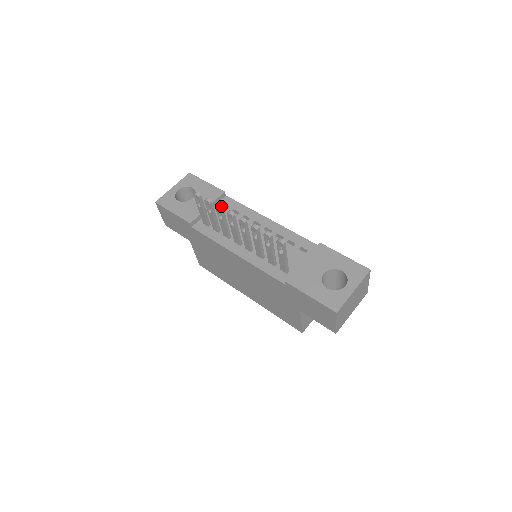
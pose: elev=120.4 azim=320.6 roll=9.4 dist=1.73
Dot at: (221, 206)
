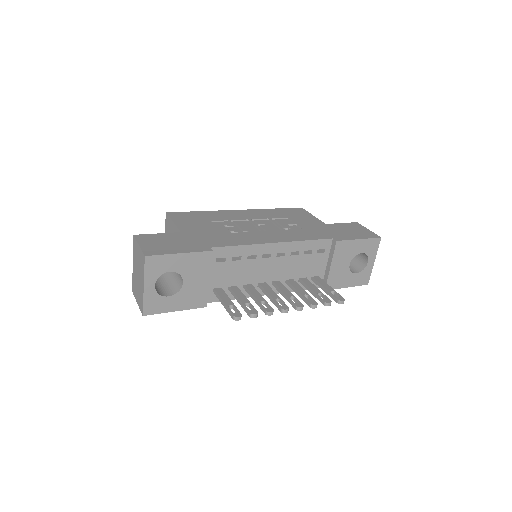
Dot at: occluded
